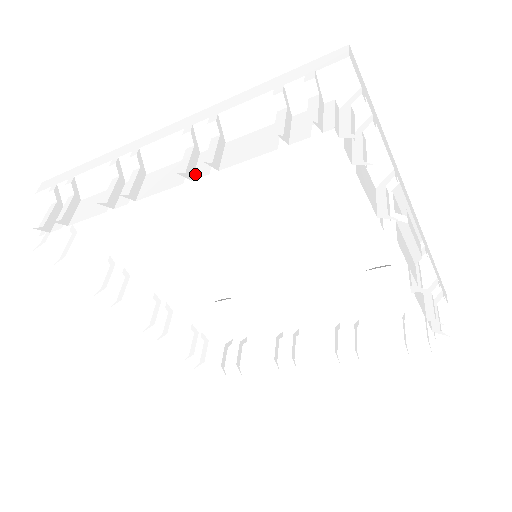
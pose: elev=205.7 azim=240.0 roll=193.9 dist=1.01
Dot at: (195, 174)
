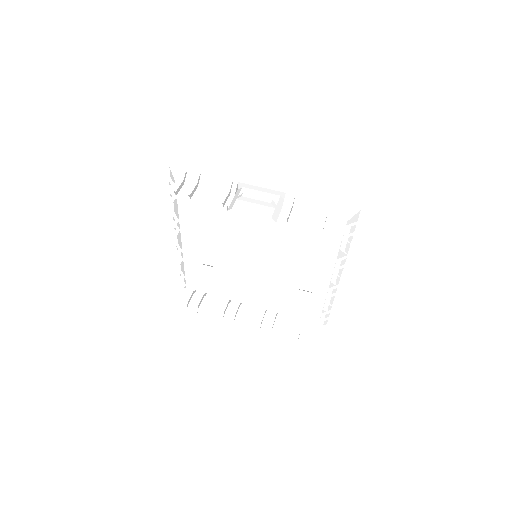
Dot at: (174, 239)
